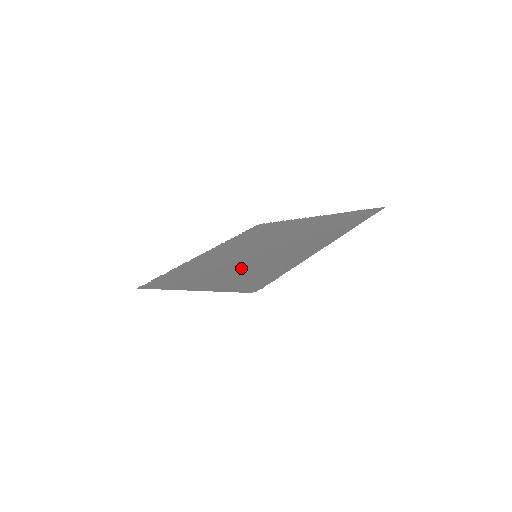
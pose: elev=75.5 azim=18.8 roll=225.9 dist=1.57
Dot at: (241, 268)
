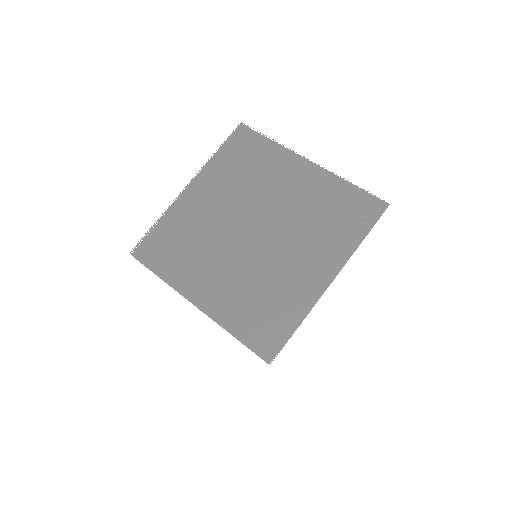
Dot at: (245, 285)
